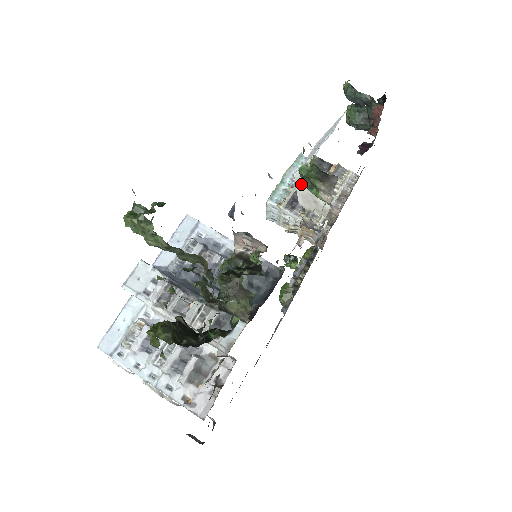
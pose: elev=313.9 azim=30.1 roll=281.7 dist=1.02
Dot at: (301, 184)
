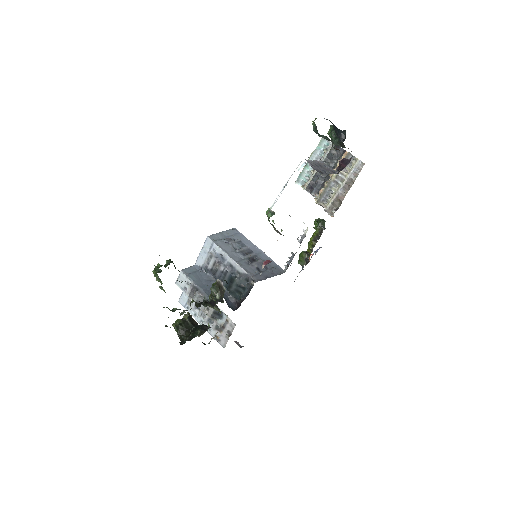
Dot at: occluded
